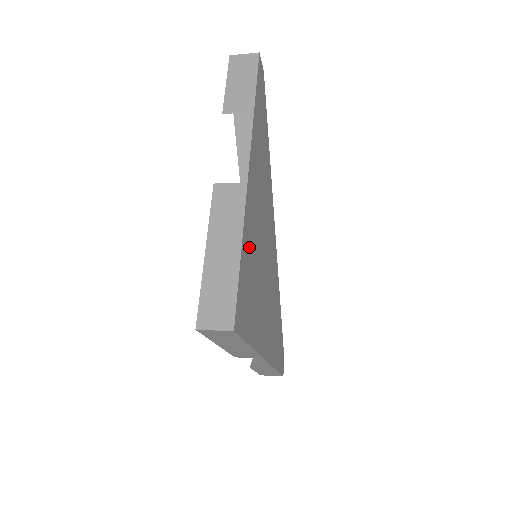
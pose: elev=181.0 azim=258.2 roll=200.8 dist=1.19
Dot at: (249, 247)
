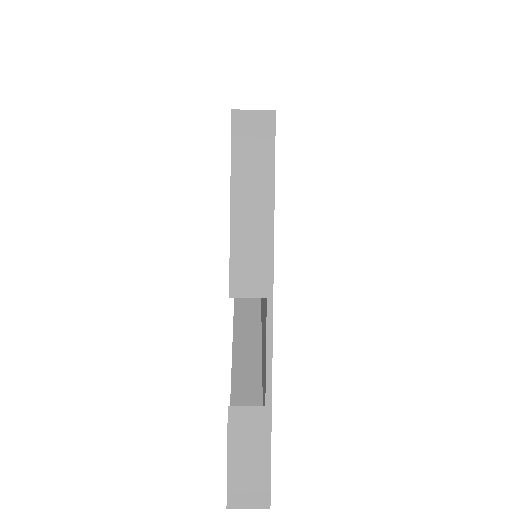
Dot at: occluded
